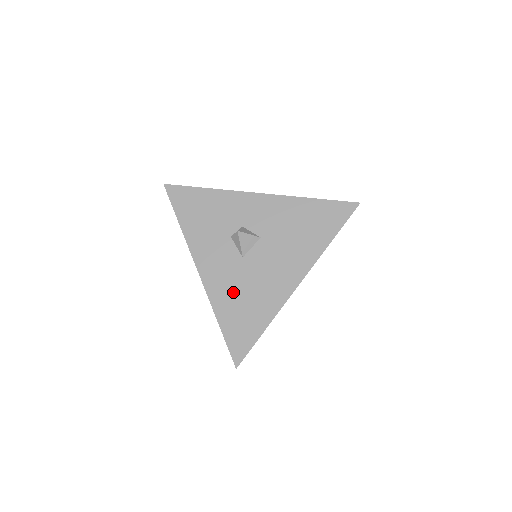
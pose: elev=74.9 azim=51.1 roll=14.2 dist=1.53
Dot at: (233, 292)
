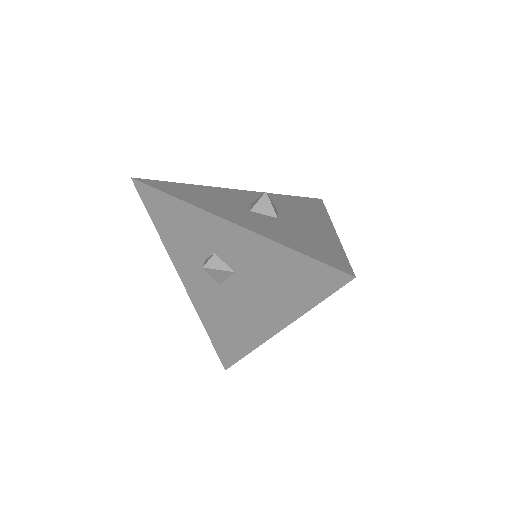
Dot at: (215, 312)
